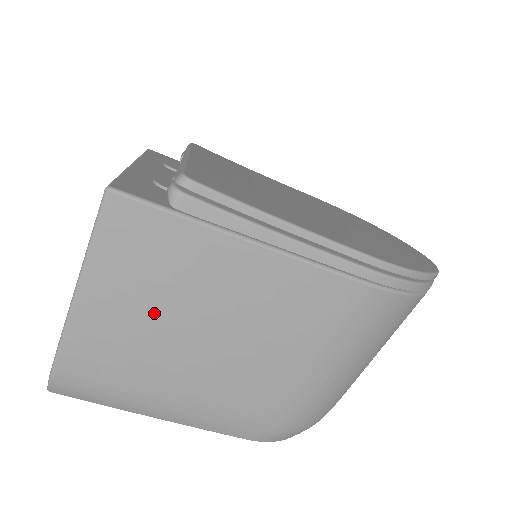
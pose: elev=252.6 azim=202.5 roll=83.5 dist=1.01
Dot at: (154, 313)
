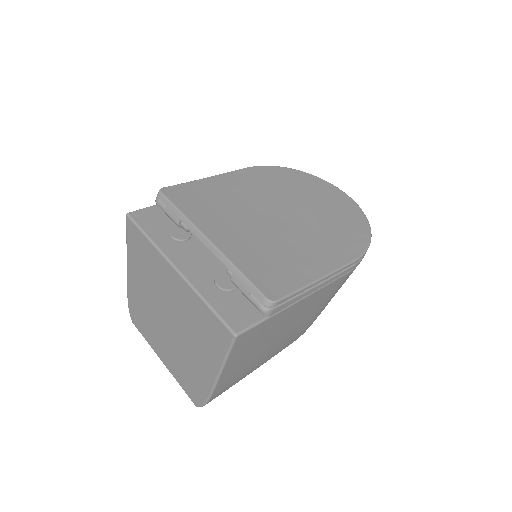
Dot at: (256, 351)
